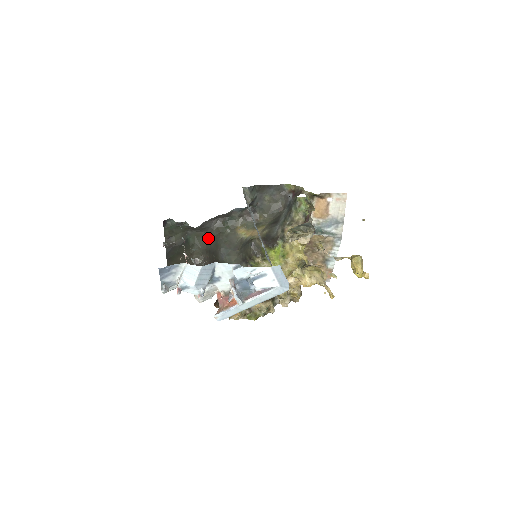
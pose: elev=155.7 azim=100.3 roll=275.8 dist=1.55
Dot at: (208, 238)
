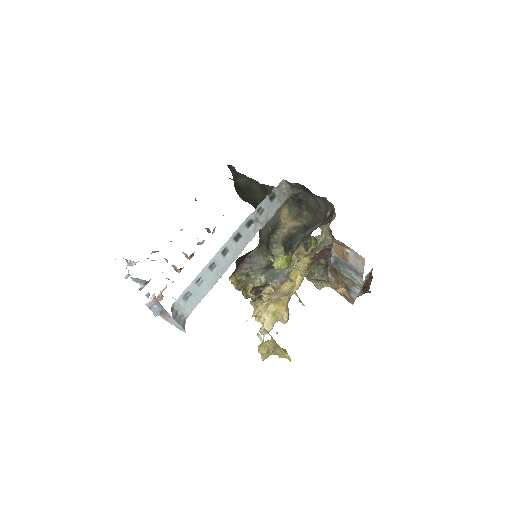
Dot at: occluded
